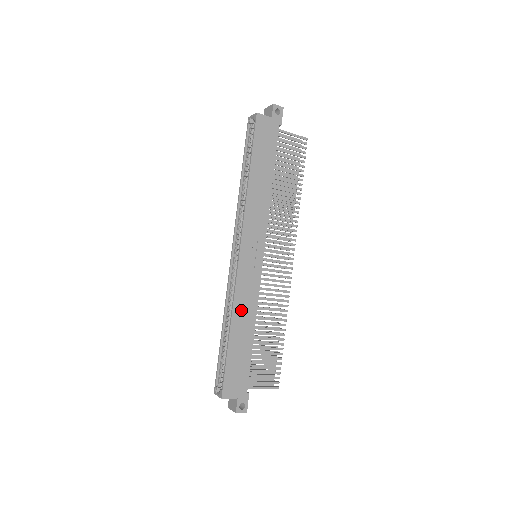
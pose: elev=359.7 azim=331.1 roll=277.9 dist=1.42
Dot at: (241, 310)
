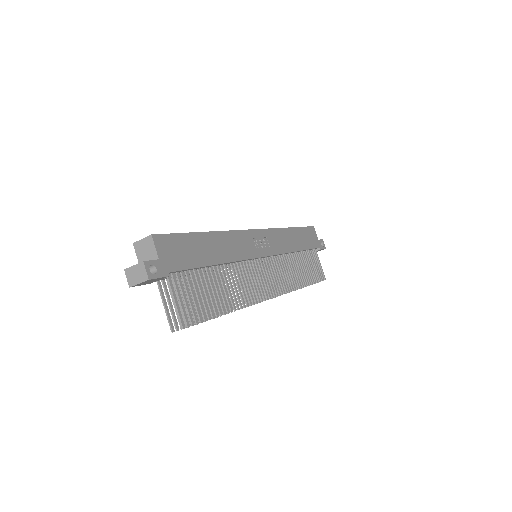
Dot at: (227, 242)
